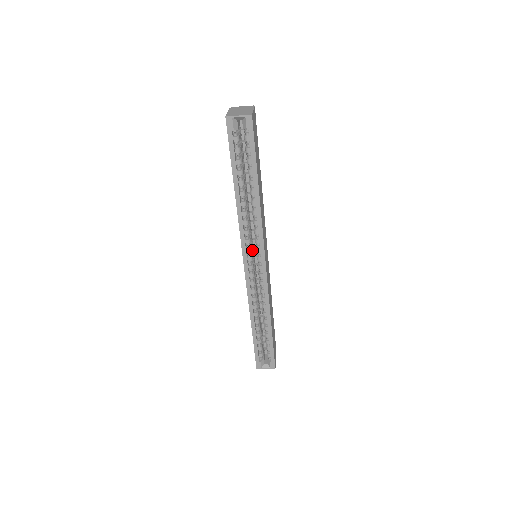
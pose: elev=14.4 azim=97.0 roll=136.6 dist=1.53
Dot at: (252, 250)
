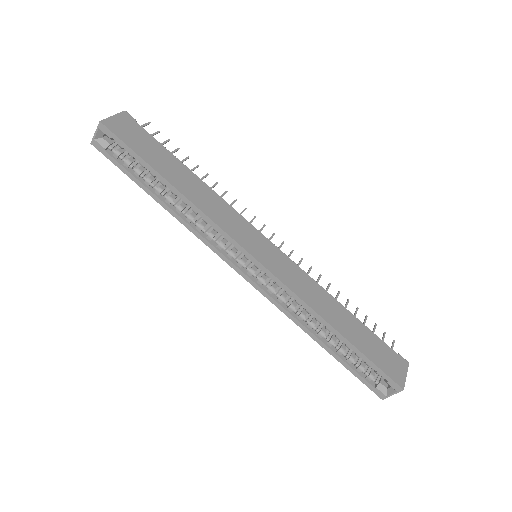
Dot at: occluded
